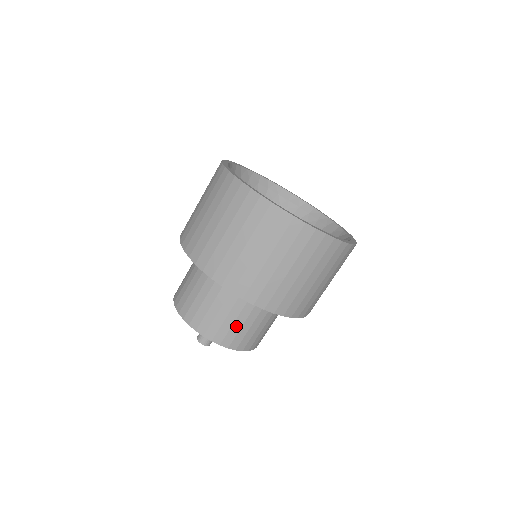
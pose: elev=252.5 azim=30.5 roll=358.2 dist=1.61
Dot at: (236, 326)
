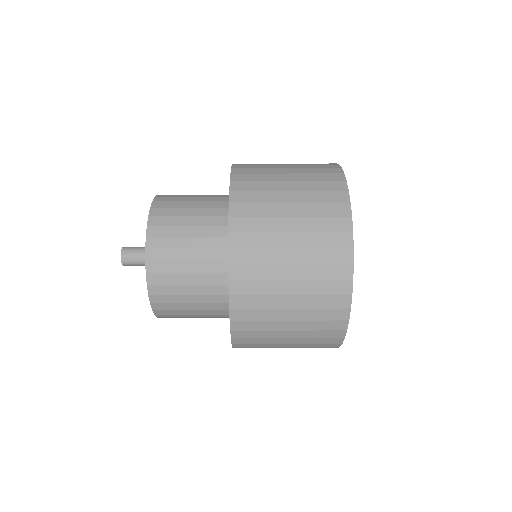
Dot at: (180, 278)
